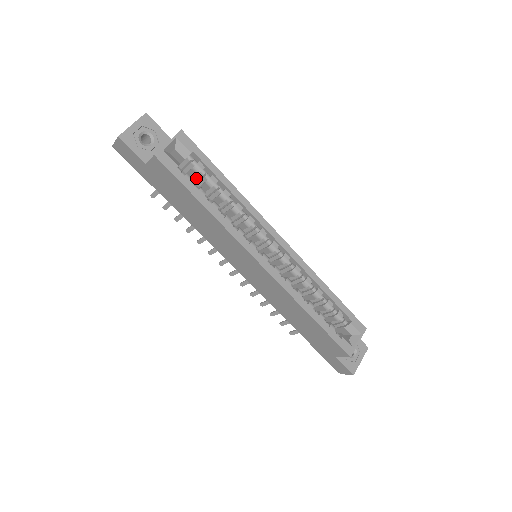
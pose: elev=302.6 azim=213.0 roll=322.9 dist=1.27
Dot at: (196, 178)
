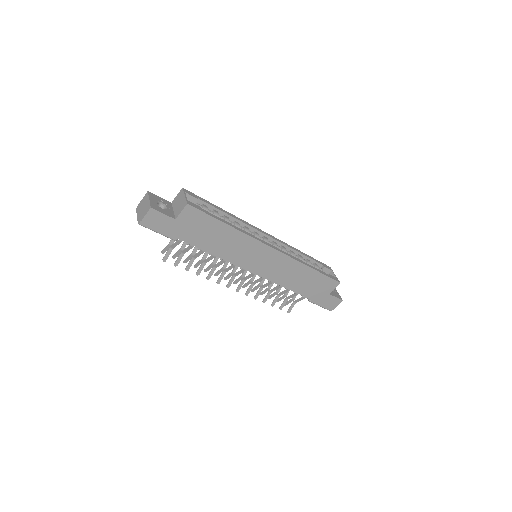
Dot at: occluded
